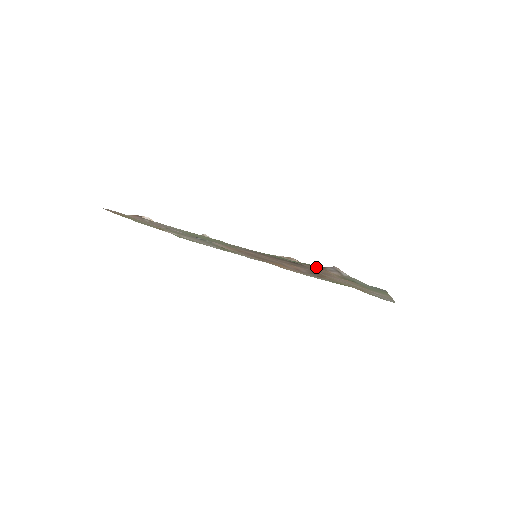
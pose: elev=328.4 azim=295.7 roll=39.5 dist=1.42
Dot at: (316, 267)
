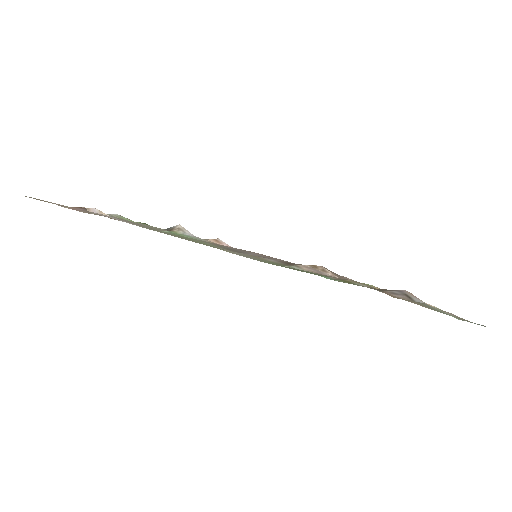
Dot at: occluded
